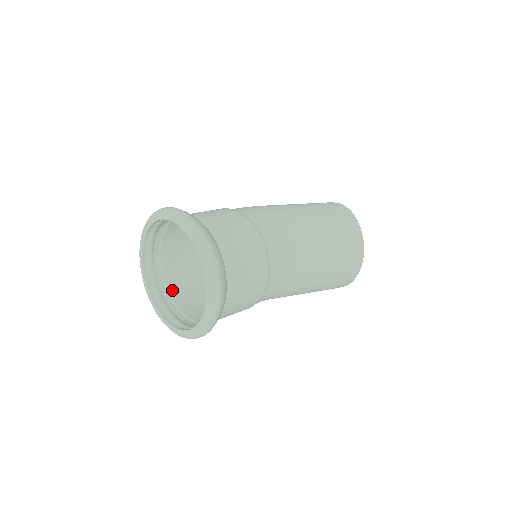
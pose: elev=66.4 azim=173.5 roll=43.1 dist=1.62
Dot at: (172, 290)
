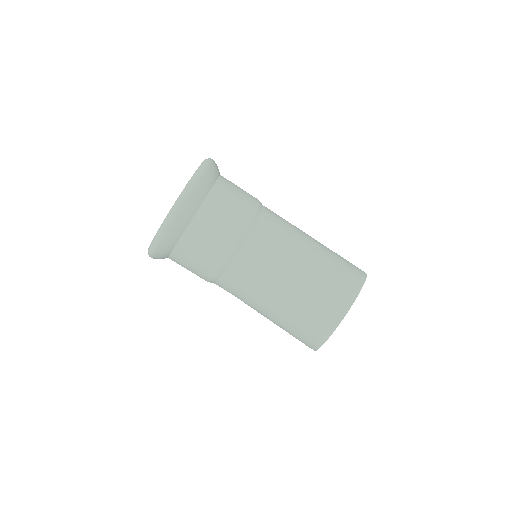
Dot at: occluded
